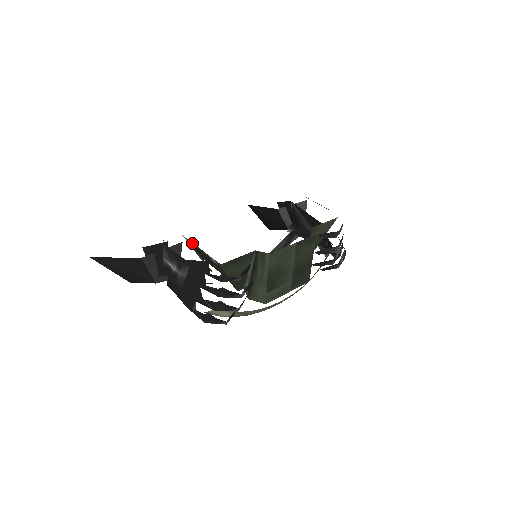
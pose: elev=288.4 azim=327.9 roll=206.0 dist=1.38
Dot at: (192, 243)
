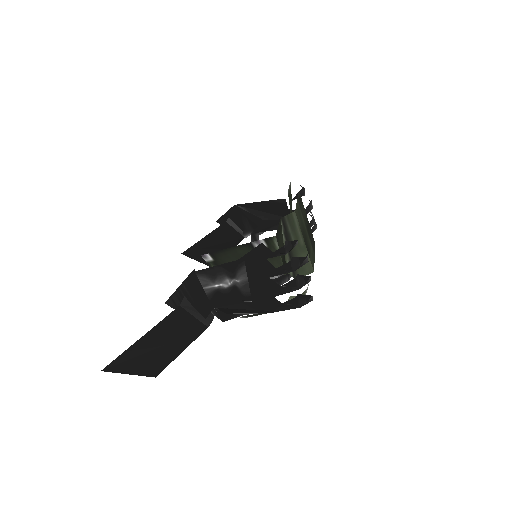
Dot at: (220, 252)
